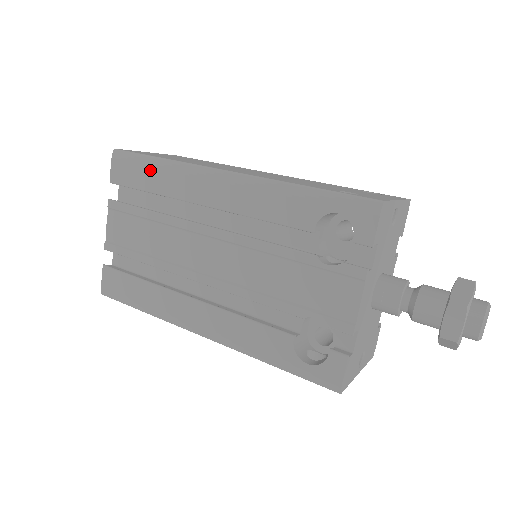
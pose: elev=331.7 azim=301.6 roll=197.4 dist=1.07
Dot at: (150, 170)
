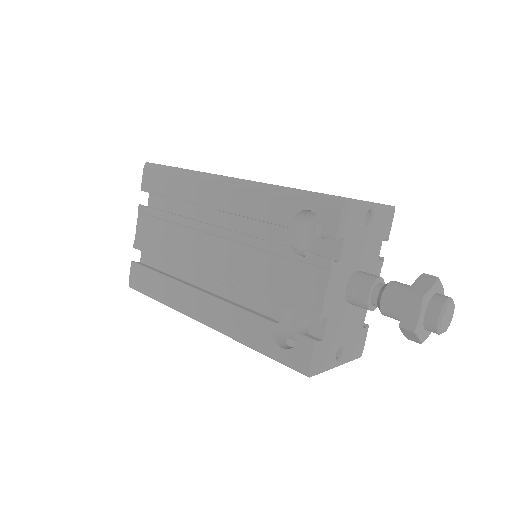
Dot at: (170, 178)
